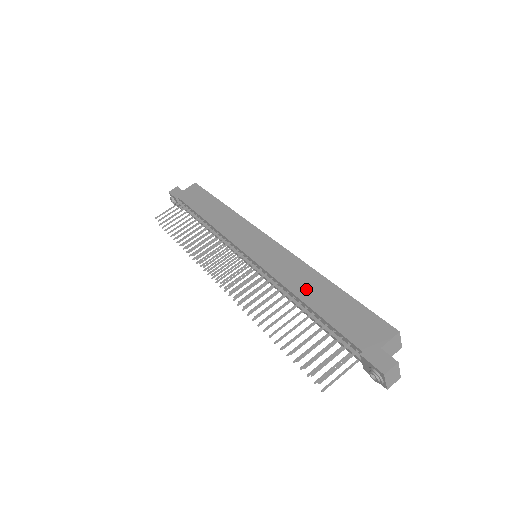
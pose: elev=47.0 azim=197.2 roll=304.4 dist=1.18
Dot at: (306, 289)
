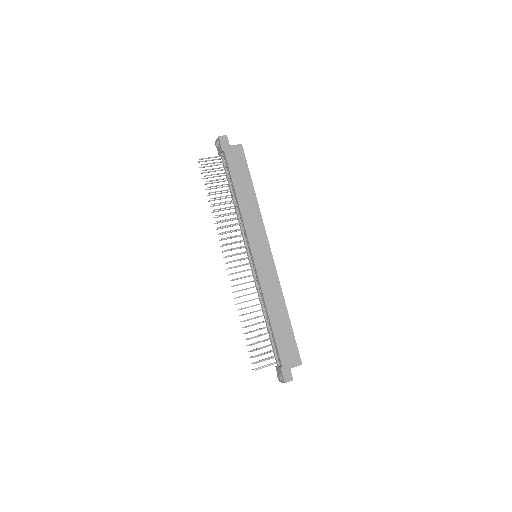
Dot at: (274, 310)
